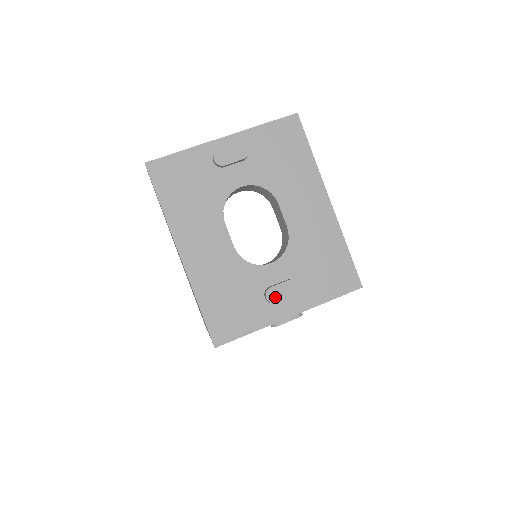
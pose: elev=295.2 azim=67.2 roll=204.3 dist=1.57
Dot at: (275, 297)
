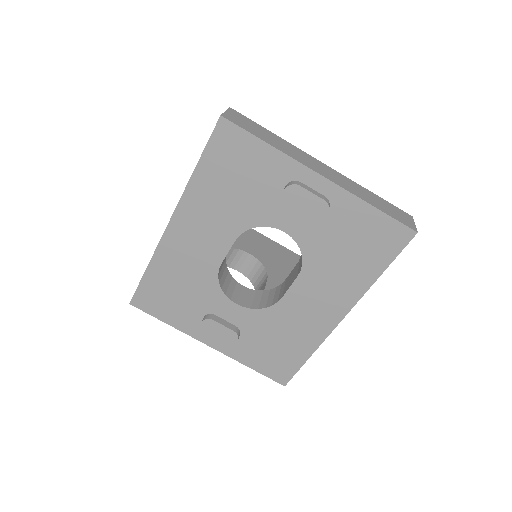
Dot at: (209, 328)
